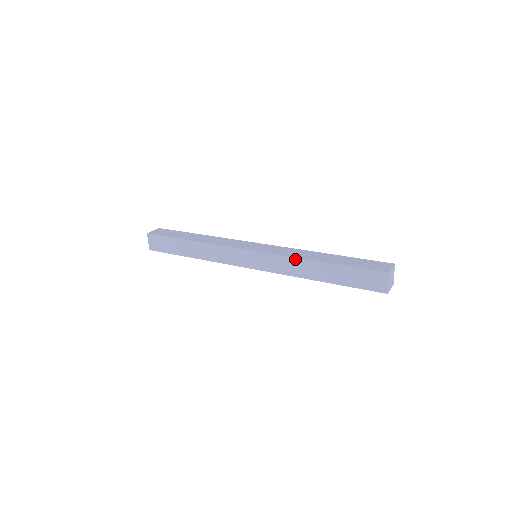
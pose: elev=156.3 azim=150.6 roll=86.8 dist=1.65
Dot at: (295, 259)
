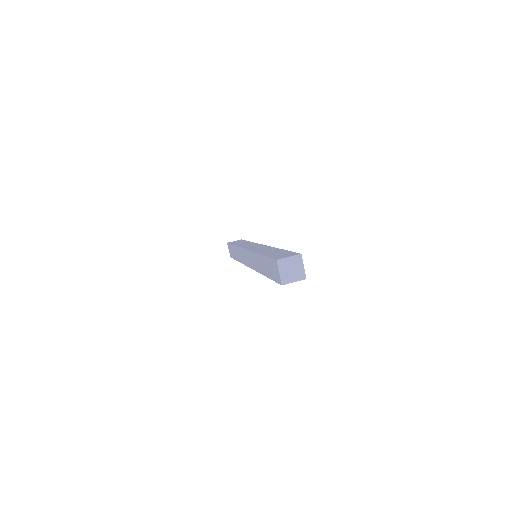
Dot at: (254, 254)
